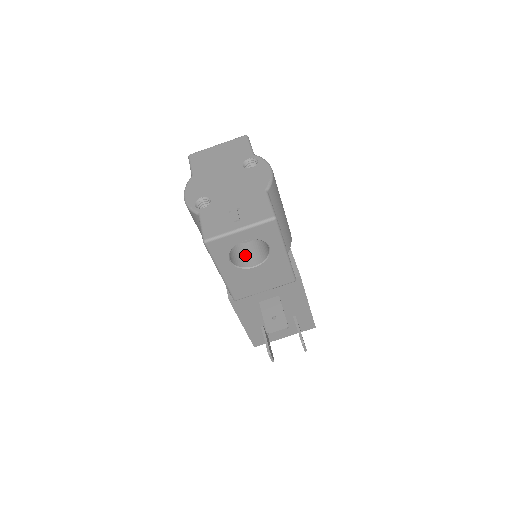
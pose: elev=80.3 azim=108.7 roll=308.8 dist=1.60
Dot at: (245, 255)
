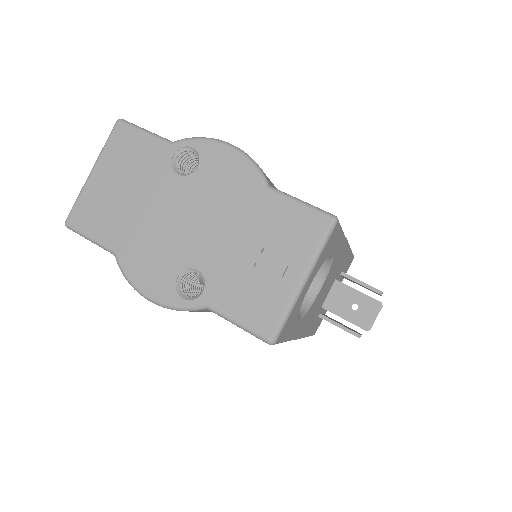
Dot at: occluded
